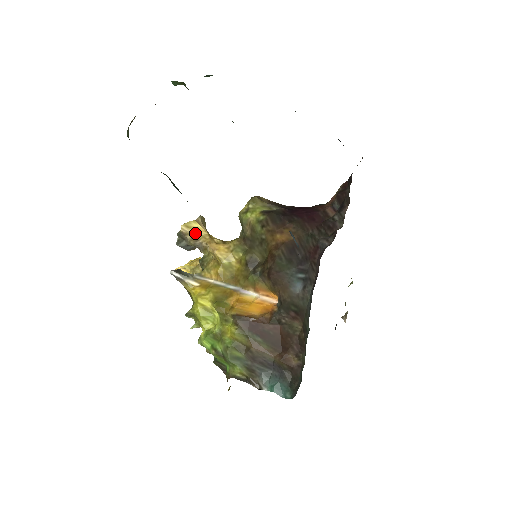
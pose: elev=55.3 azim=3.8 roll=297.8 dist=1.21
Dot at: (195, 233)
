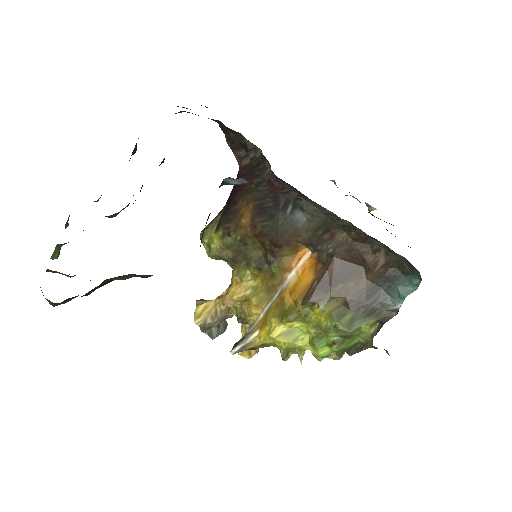
Dot at: (208, 312)
